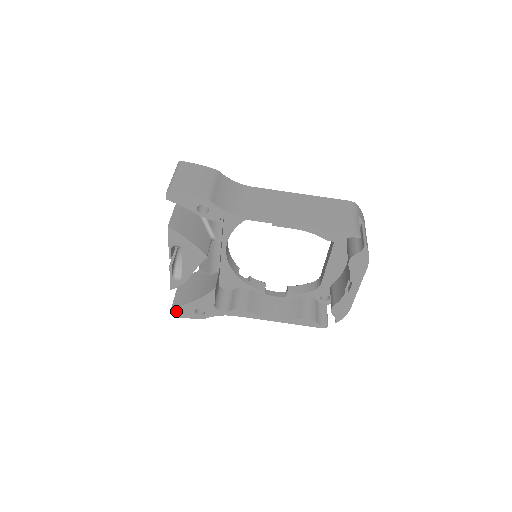
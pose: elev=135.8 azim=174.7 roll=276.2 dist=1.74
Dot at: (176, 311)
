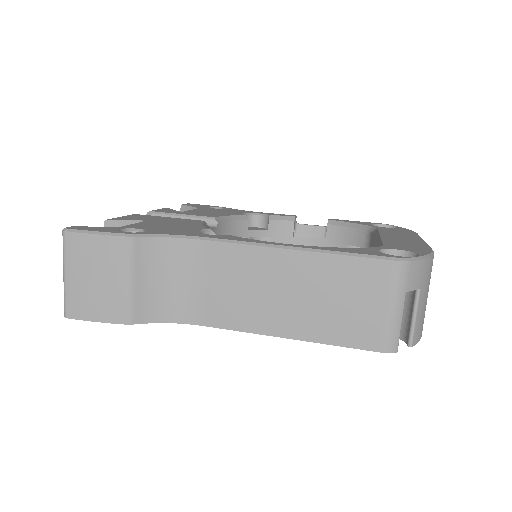
Dot at: occluded
